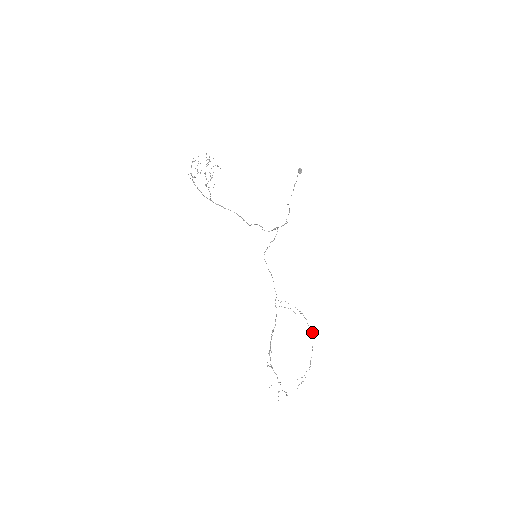
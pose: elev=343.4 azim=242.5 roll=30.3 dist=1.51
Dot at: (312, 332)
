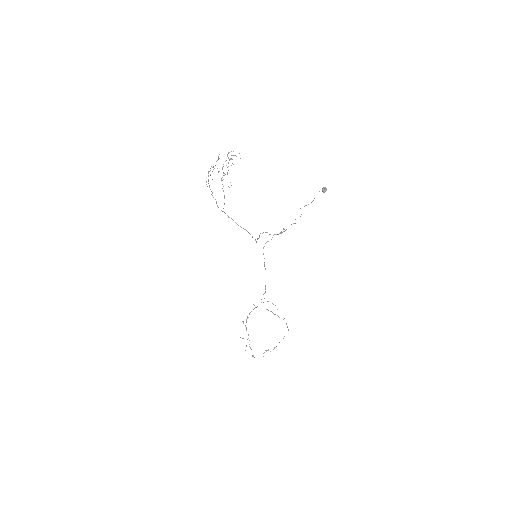
Dot at: (288, 329)
